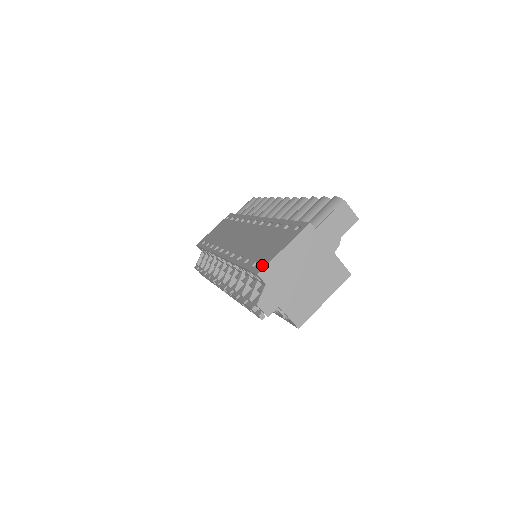
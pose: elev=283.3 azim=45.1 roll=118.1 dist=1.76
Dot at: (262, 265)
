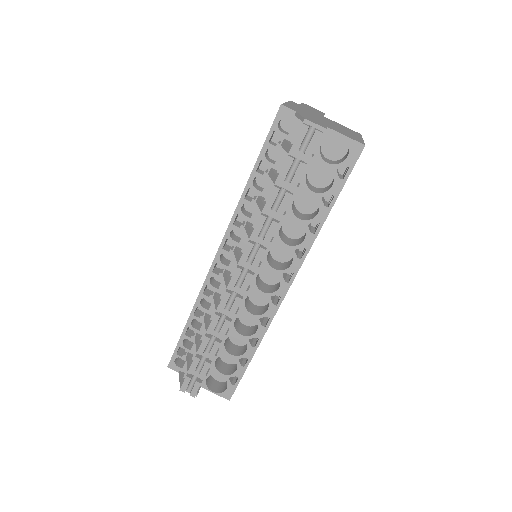
Dot at: occluded
